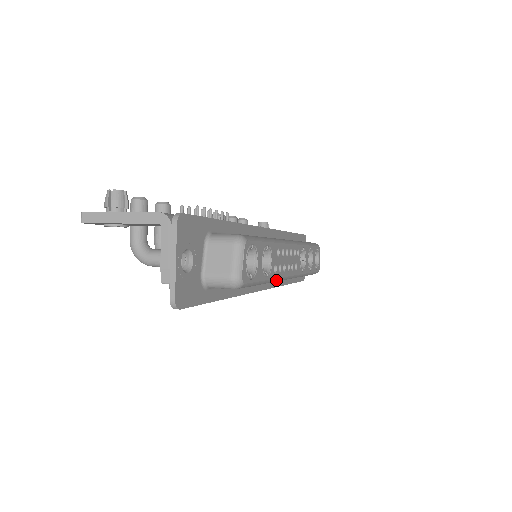
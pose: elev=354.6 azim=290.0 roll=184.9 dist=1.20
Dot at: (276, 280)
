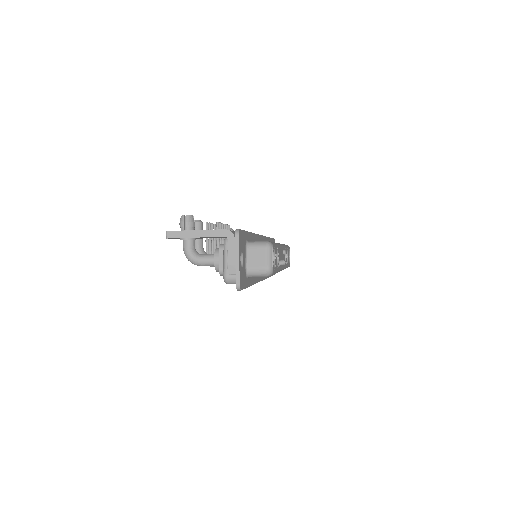
Dot at: occluded
